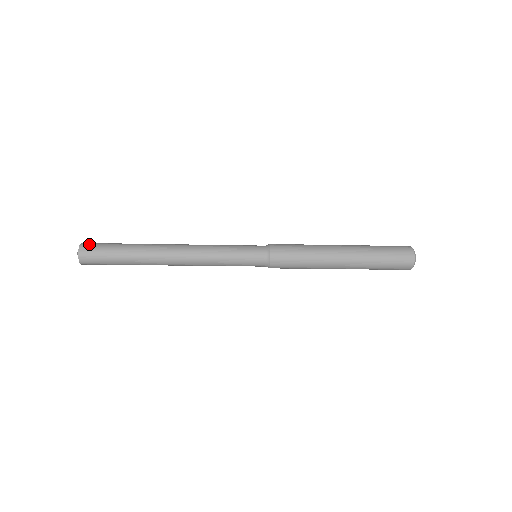
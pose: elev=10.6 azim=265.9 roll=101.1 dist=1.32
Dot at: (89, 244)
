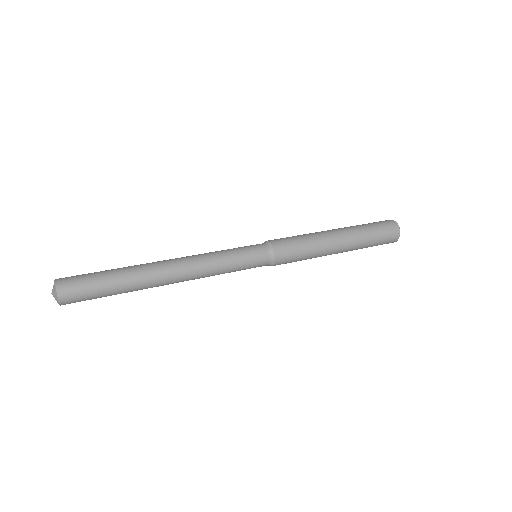
Dot at: (68, 285)
